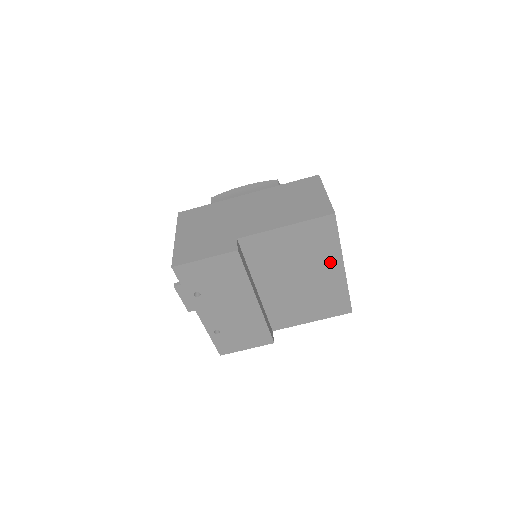
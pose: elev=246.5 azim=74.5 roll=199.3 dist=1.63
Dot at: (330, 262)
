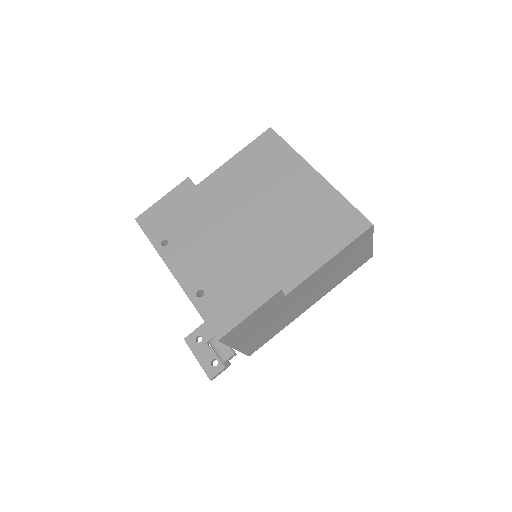
Dot at: (297, 172)
